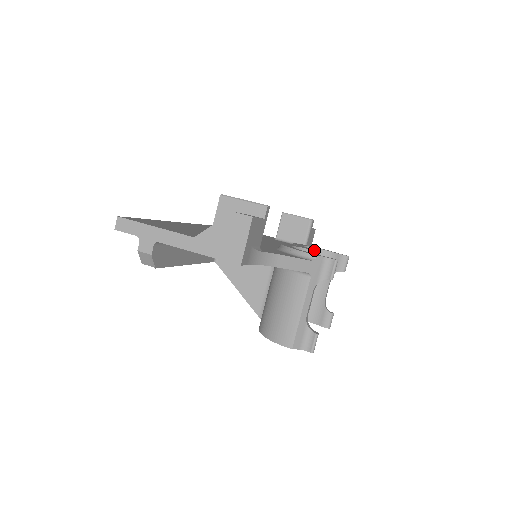
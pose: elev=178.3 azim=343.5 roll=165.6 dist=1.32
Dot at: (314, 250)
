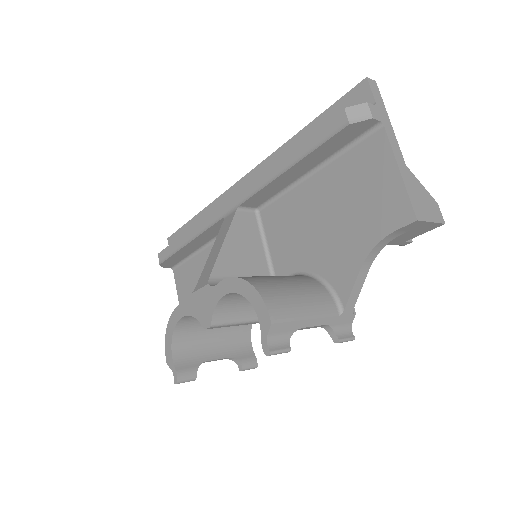
Dot at: (250, 325)
